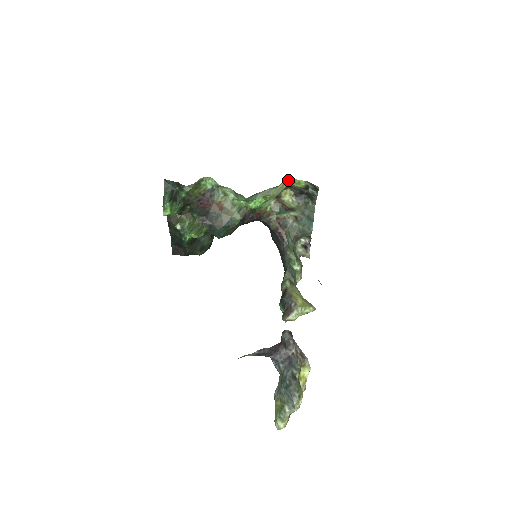
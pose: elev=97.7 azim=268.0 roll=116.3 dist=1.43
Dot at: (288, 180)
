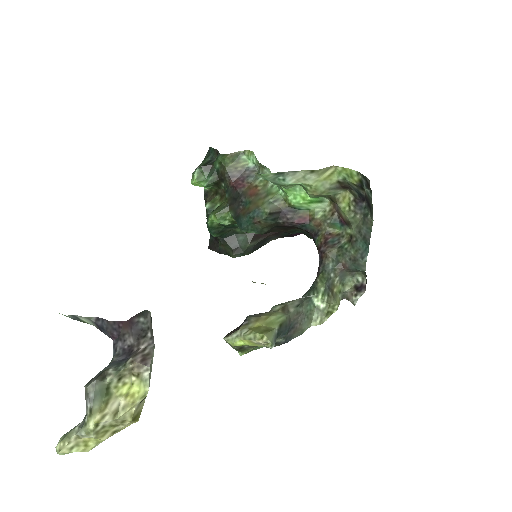
Dot at: (338, 168)
